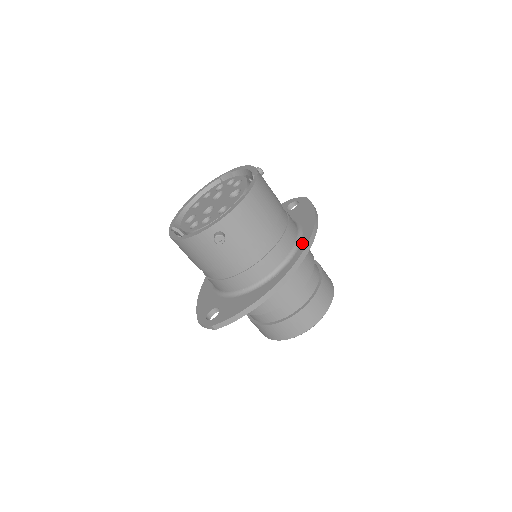
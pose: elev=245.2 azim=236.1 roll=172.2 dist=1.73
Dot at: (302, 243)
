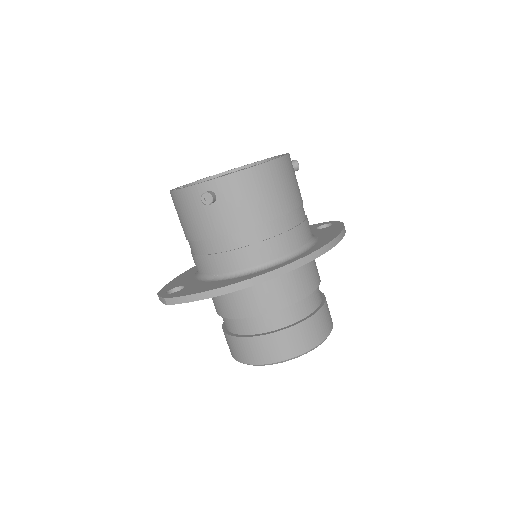
Dot at: (305, 252)
